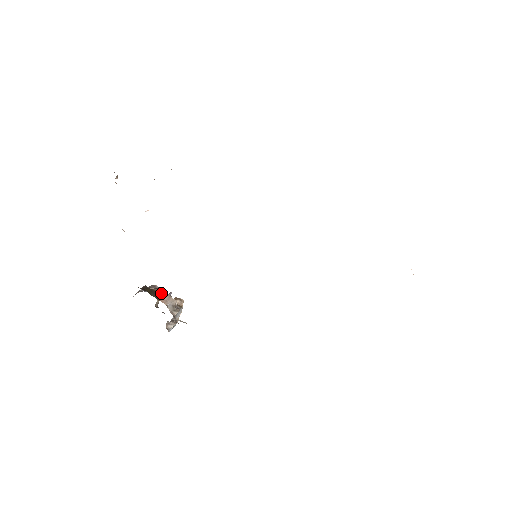
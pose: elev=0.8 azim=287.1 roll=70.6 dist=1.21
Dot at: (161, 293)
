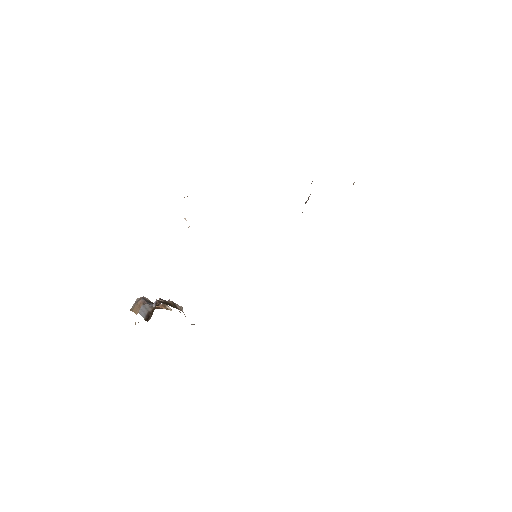
Dot at: (172, 303)
